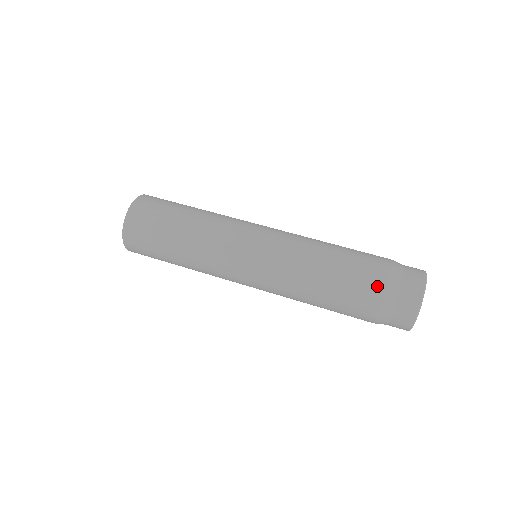
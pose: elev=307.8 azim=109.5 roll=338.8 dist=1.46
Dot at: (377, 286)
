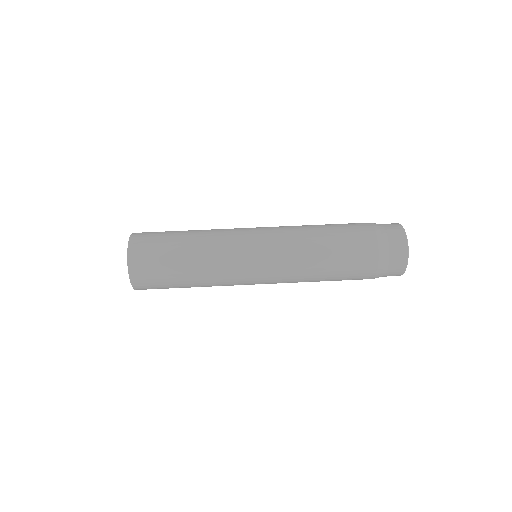
Dot at: (369, 275)
